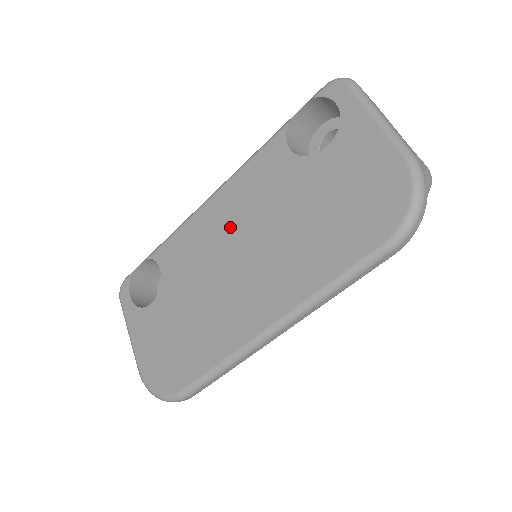
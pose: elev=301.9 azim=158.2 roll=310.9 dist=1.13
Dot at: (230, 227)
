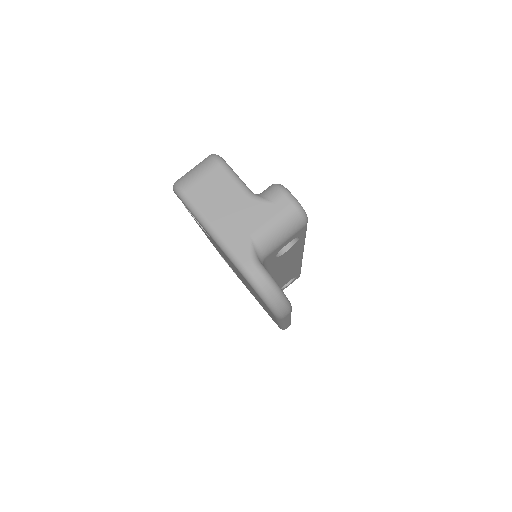
Dot at: occluded
